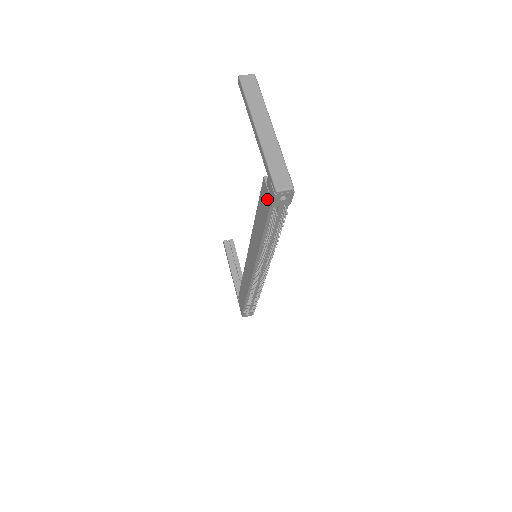
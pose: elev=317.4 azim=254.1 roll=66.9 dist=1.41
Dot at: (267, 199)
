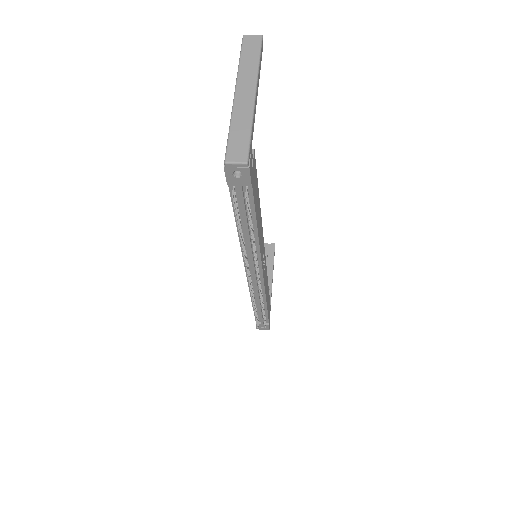
Dot at: occluded
